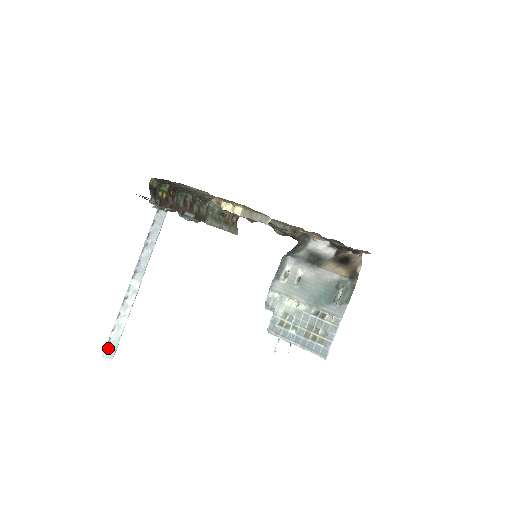
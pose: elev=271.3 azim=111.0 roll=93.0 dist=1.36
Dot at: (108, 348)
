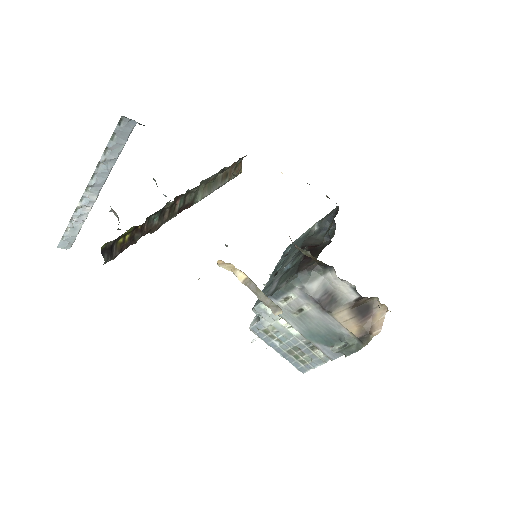
Dot at: (63, 243)
